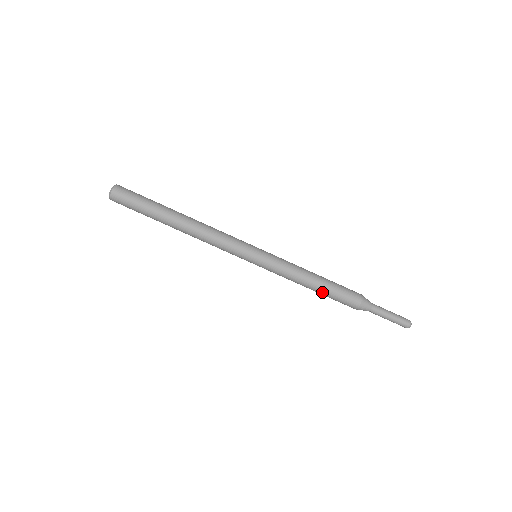
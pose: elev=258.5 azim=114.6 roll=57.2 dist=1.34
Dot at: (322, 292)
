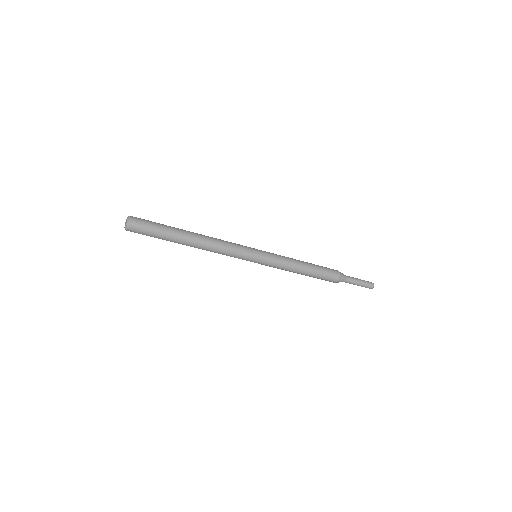
Dot at: (311, 274)
